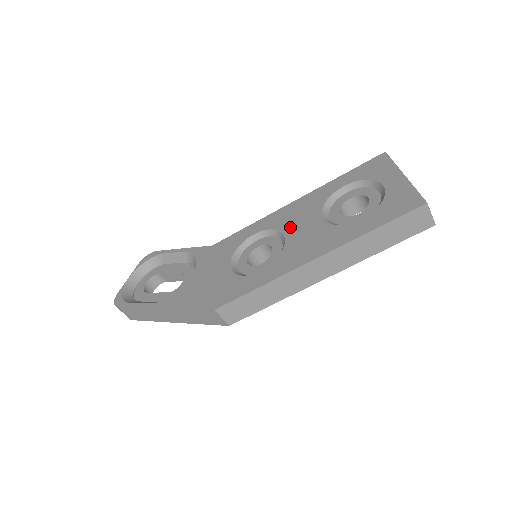
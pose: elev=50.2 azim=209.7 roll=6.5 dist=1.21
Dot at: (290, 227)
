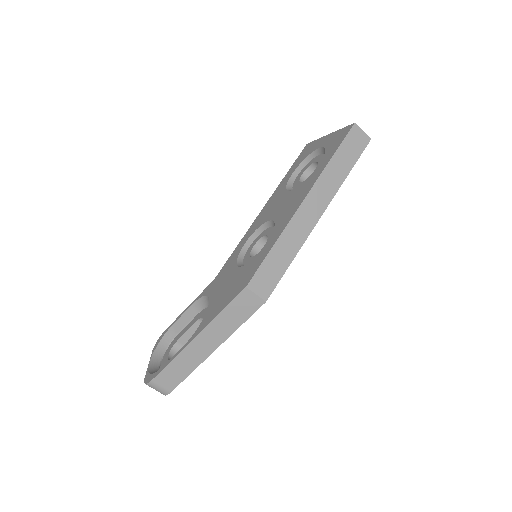
Dot at: (270, 215)
